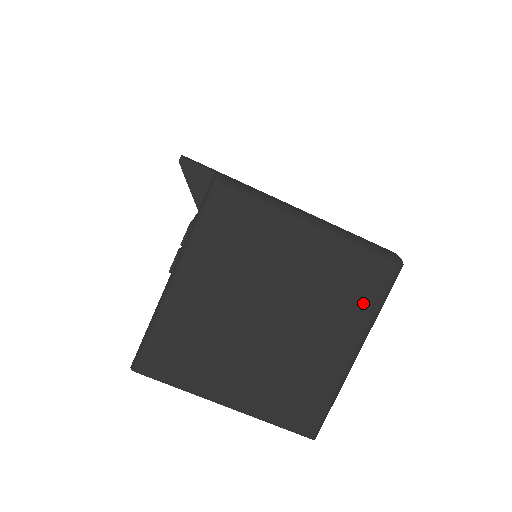
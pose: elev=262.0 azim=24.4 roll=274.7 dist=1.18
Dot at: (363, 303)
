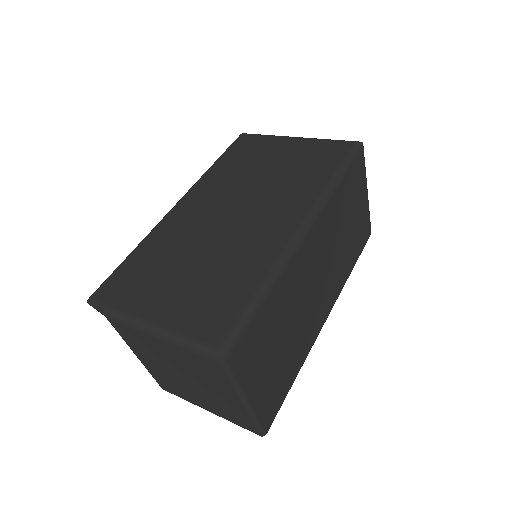
Dot at: (221, 379)
